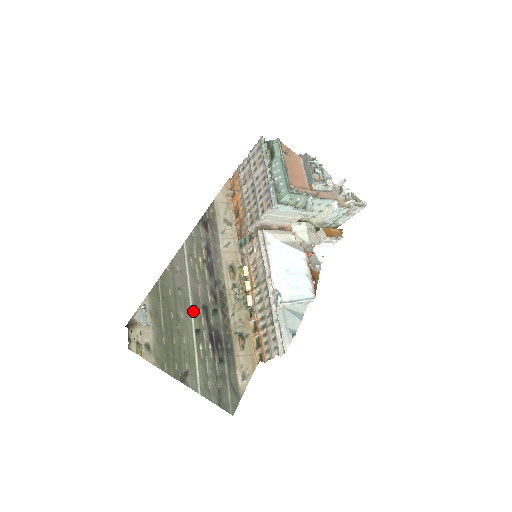
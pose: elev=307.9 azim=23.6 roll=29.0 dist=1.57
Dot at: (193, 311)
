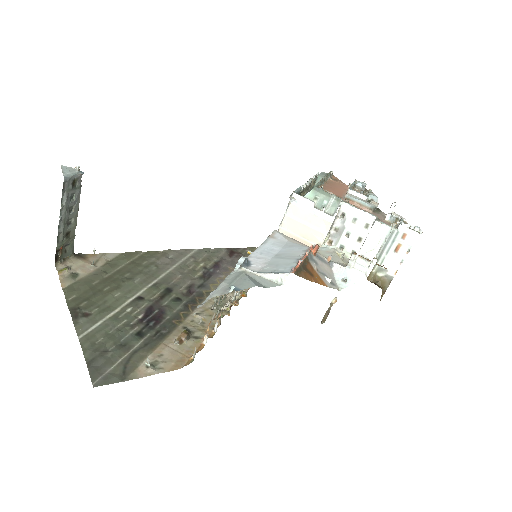
Dot at: (153, 285)
